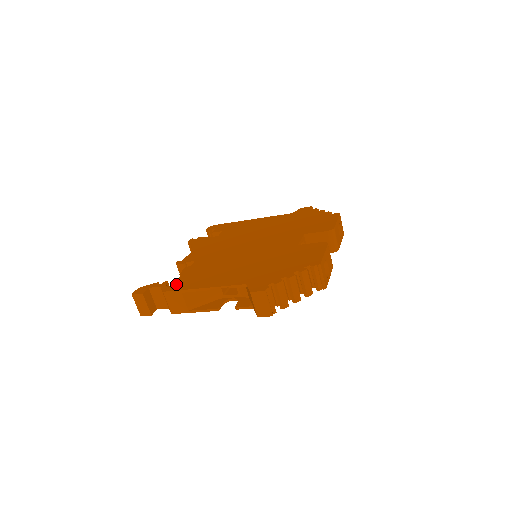
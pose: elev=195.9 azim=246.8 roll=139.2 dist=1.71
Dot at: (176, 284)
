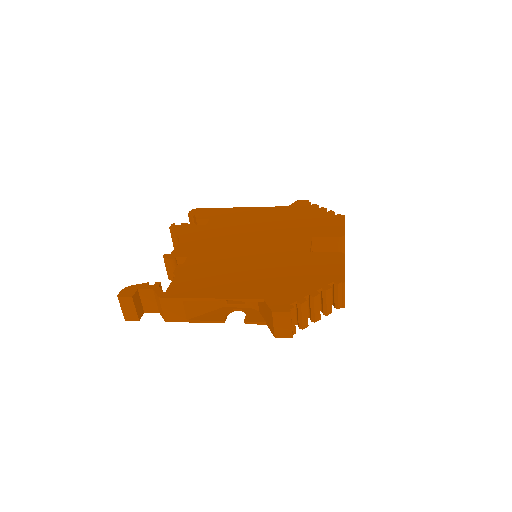
Dot at: (173, 288)
